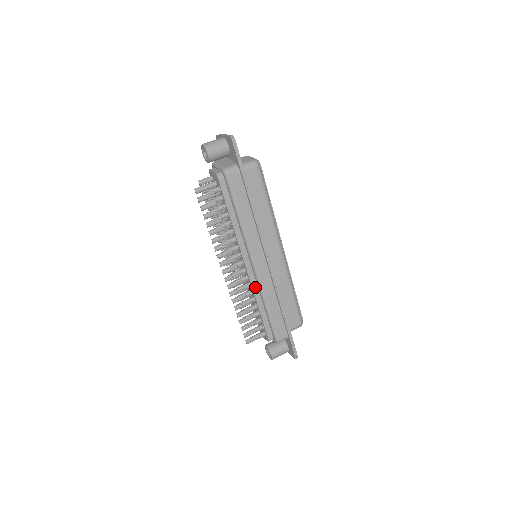
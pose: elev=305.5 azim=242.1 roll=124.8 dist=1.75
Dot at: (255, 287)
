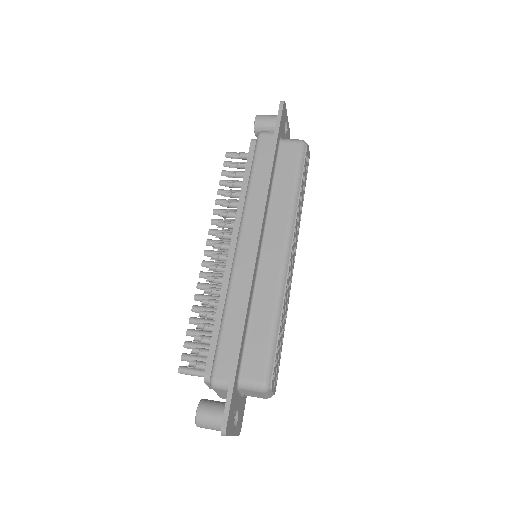
Dot at: (227, 282)
